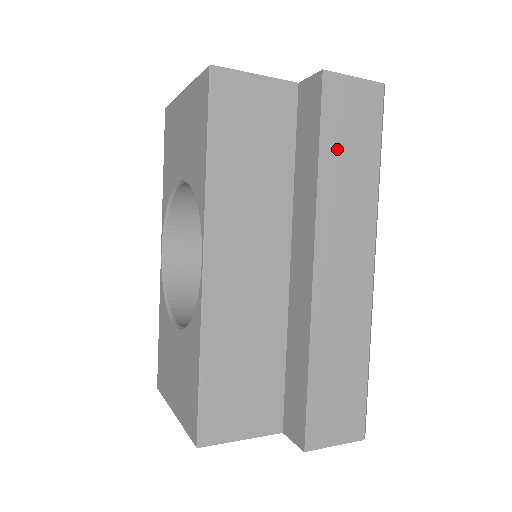
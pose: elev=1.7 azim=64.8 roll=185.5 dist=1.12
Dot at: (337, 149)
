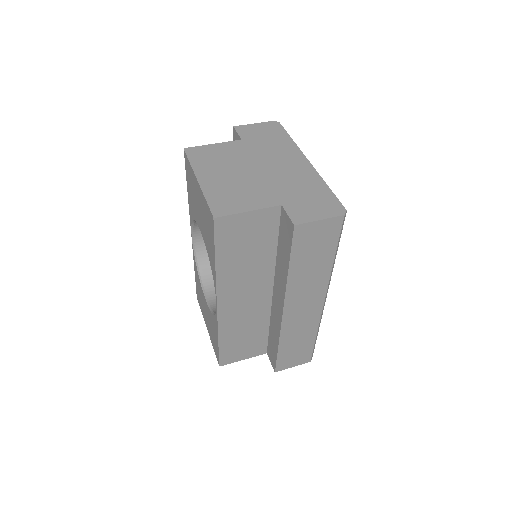
Dot at: (303, 260)
